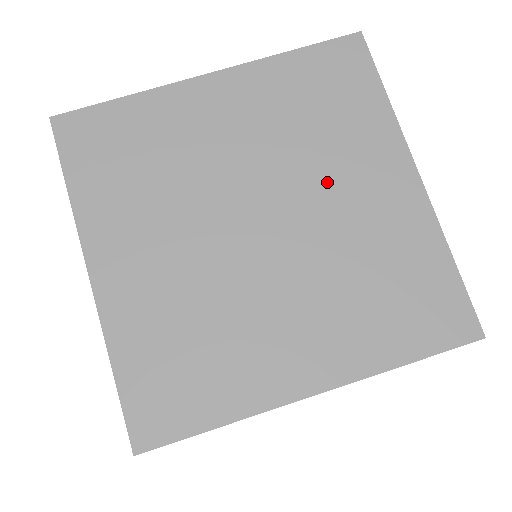
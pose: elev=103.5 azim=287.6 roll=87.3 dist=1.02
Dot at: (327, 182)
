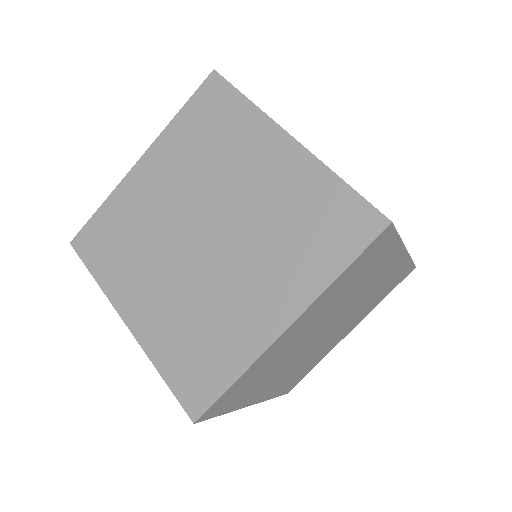
Dot at: (234, 181)
